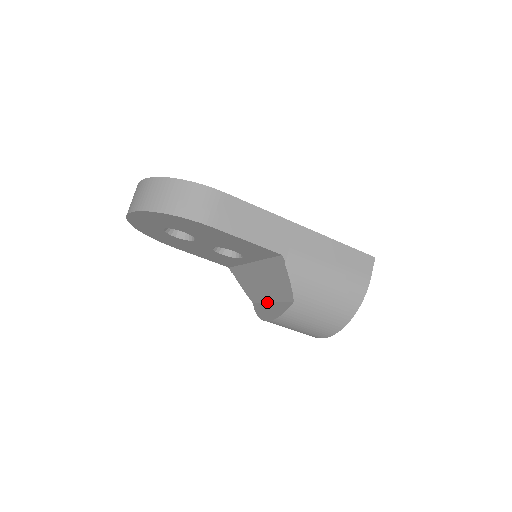
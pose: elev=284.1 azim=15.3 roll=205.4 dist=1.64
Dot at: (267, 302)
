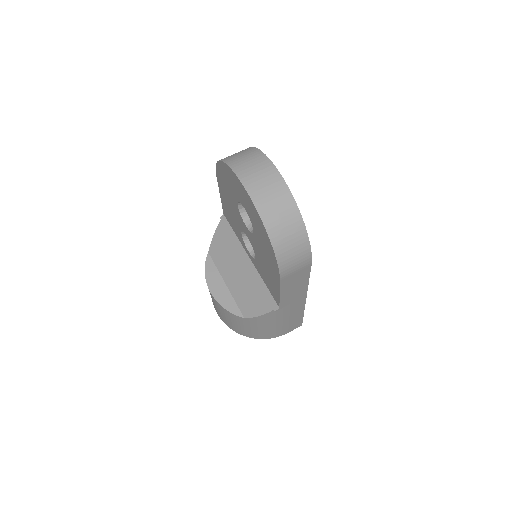
Dot at: (222, 277)
